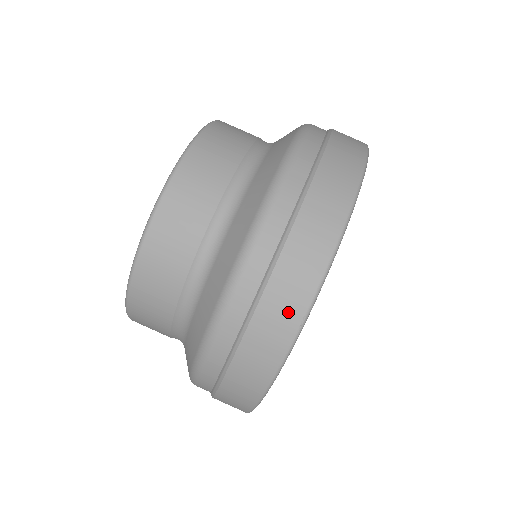
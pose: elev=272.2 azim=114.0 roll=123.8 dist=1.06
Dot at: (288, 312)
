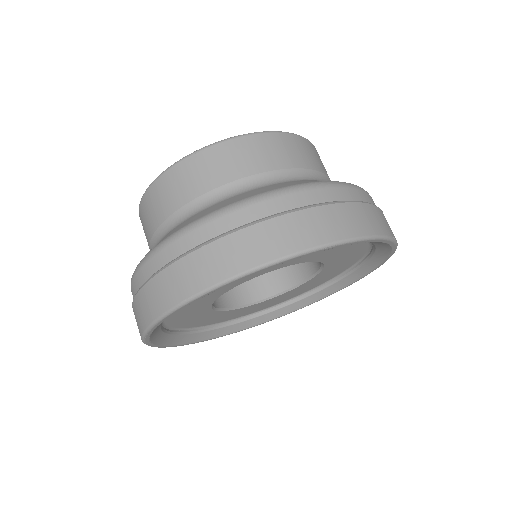
Dot at: (188, 283)
